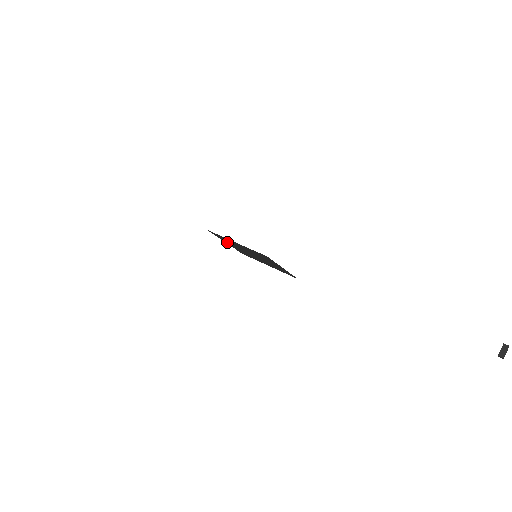
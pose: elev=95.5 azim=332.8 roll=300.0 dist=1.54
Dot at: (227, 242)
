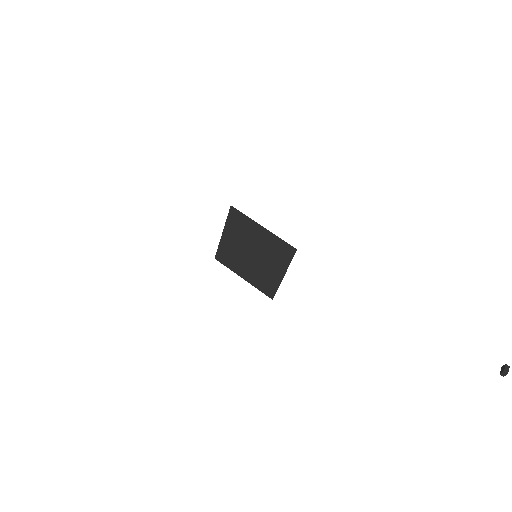
Dot at: (230, 232)
